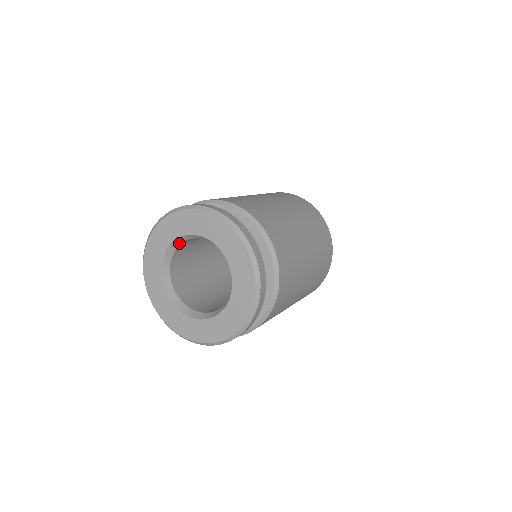
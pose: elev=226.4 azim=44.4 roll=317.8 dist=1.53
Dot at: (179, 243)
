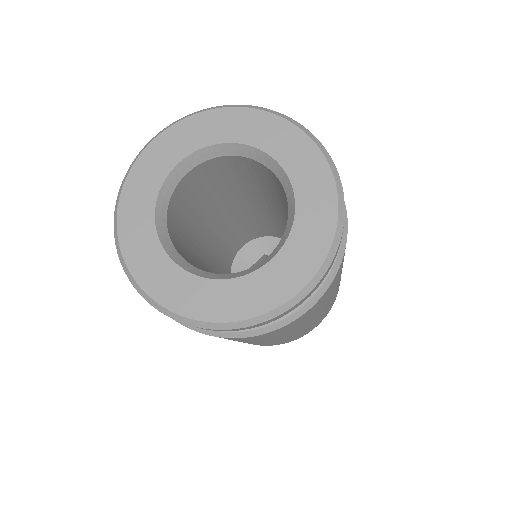
Dot at: (216, 154)
